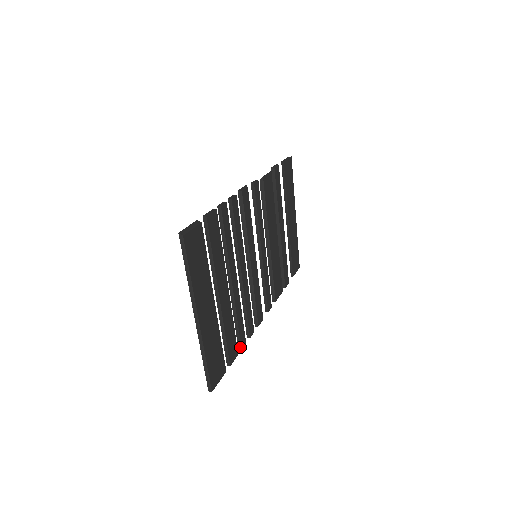
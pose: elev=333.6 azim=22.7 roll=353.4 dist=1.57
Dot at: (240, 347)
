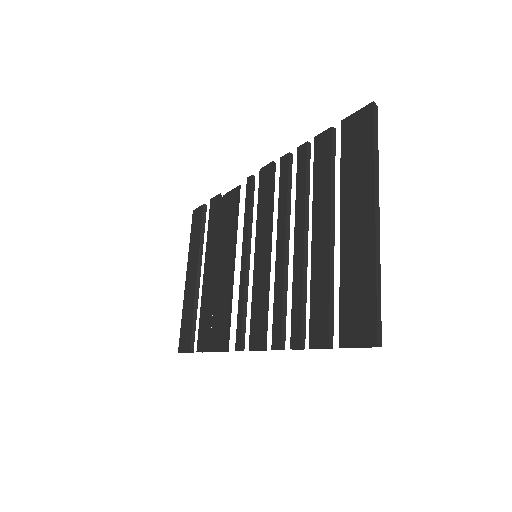
Dot at: (304, 344)
